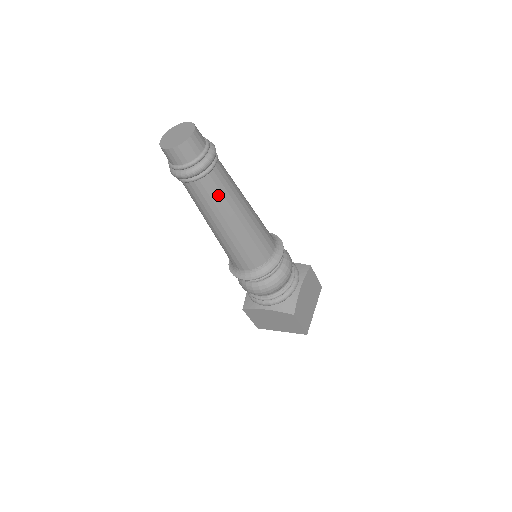
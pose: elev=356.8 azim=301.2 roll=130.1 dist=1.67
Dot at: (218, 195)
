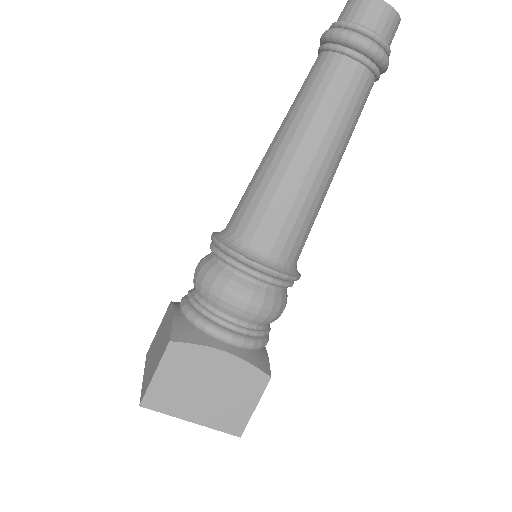
Dot at: (358, 113)
